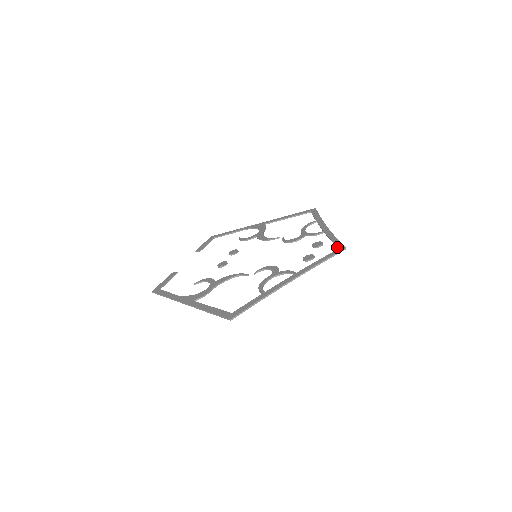
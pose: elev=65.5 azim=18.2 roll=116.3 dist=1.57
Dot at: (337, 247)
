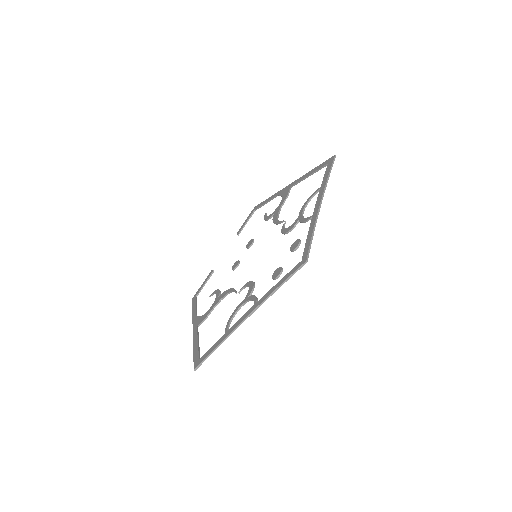
Dot at: (303, 256)
